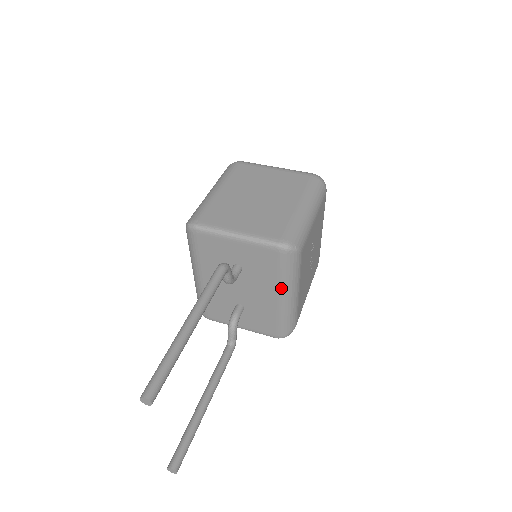
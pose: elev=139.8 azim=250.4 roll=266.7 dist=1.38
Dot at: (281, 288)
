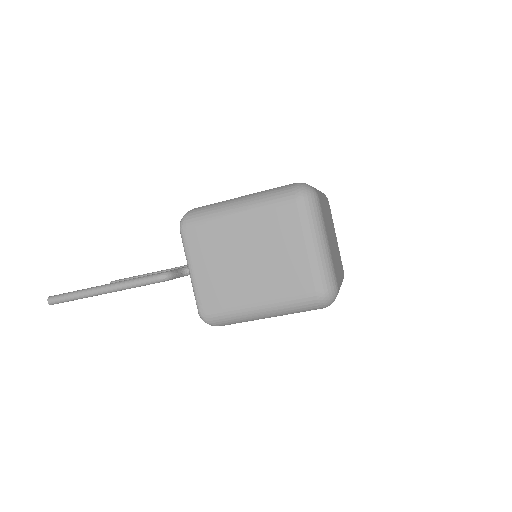
Dot at: occluded
